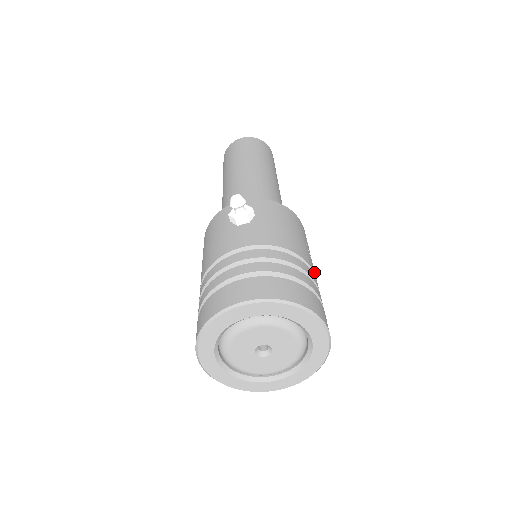
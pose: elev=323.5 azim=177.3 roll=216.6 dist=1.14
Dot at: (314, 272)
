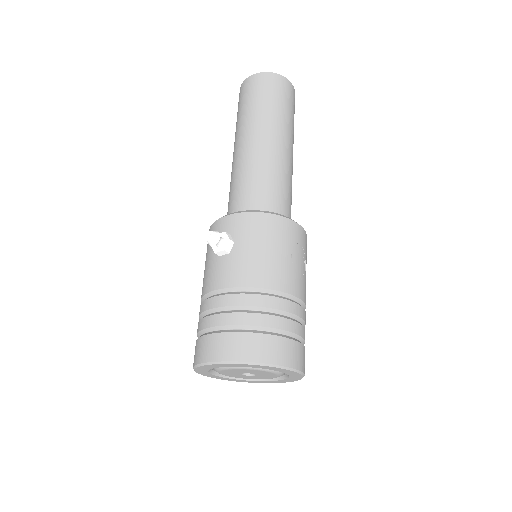
Dot at: (294, 293)
